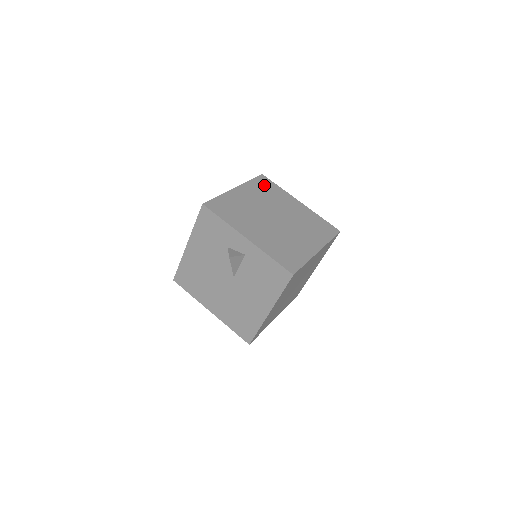
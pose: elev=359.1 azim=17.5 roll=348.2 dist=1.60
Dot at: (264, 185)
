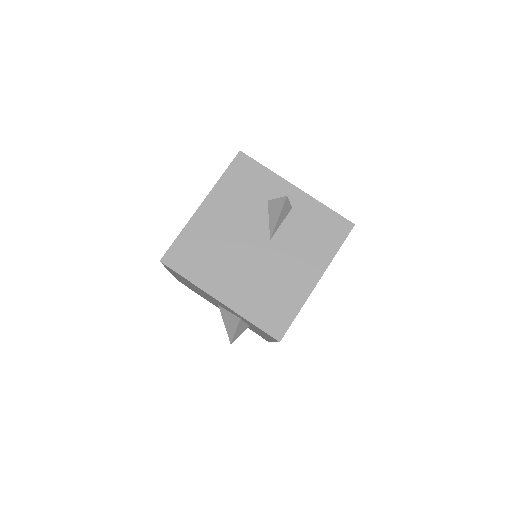
Dot at: occluded
